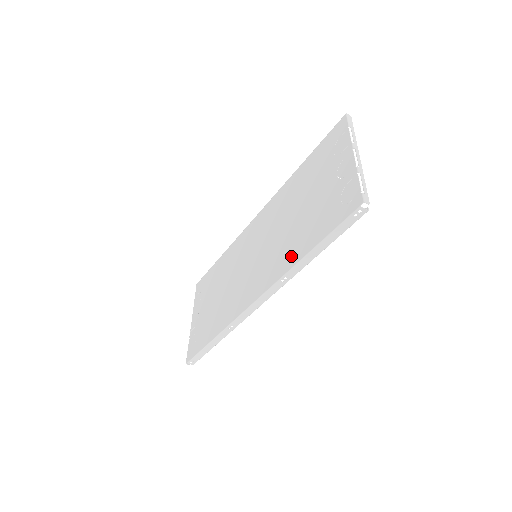
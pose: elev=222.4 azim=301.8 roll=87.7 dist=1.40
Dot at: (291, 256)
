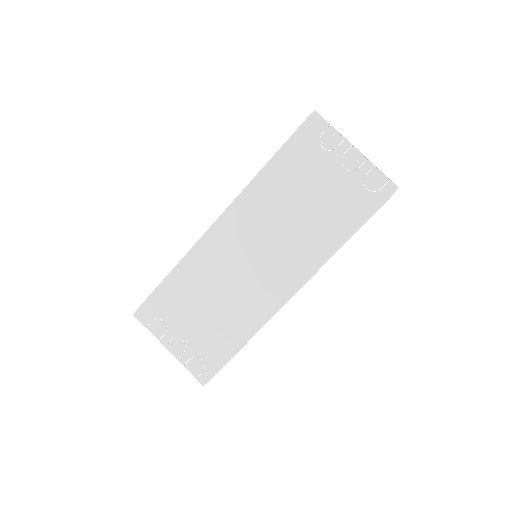
Dot at: (327, 244)
